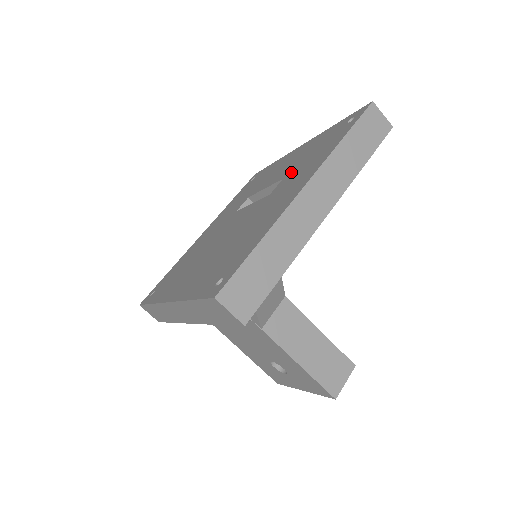
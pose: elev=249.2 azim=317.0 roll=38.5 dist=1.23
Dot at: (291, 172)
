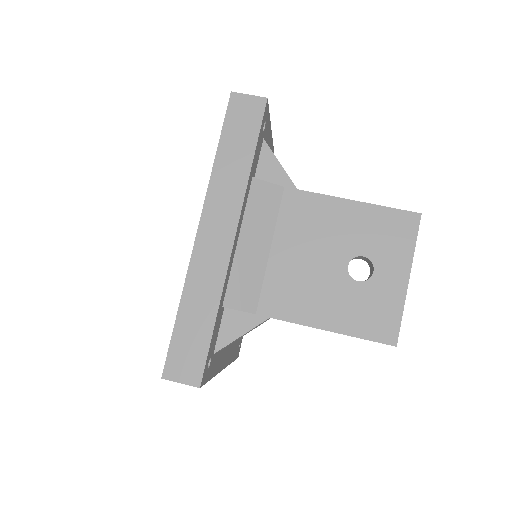
Dot at: occluded
